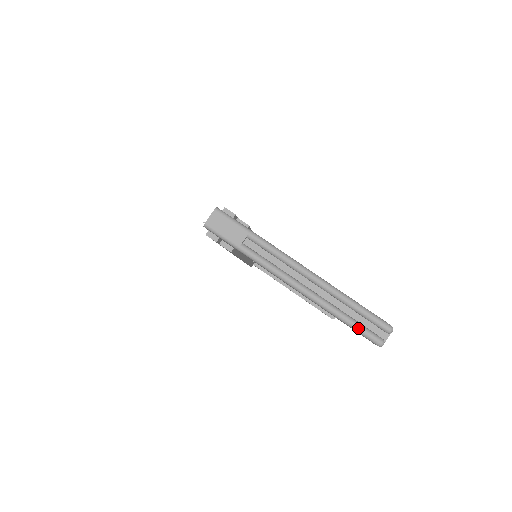
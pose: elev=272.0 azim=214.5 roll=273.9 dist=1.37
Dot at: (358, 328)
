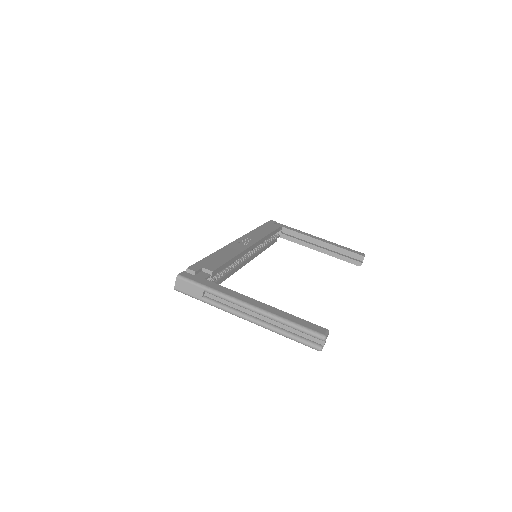
Dot at: (299, 342)
